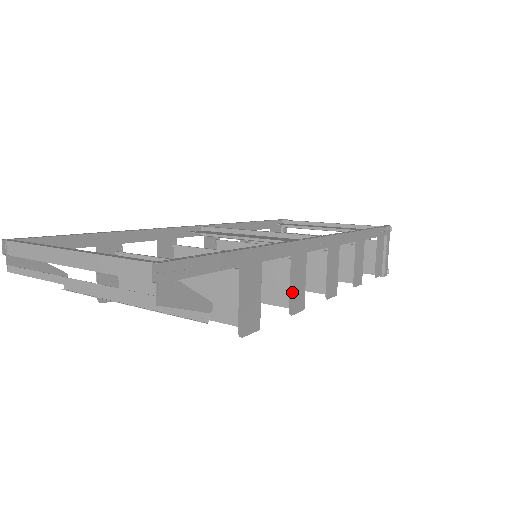
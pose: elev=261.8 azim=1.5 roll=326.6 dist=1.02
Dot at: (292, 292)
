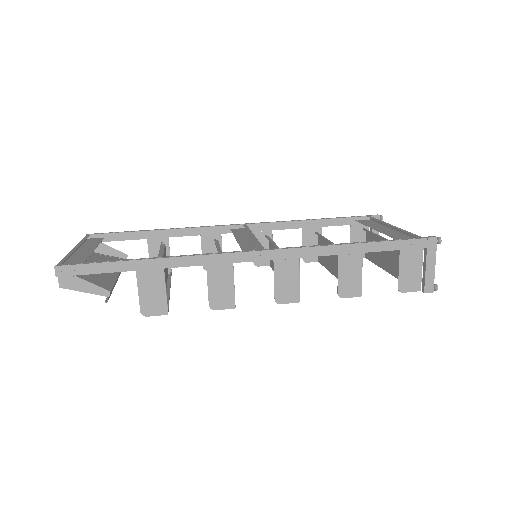
Dot at: (213, 293)
